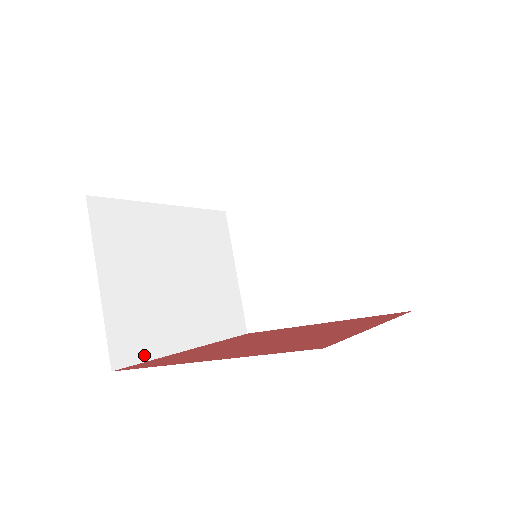
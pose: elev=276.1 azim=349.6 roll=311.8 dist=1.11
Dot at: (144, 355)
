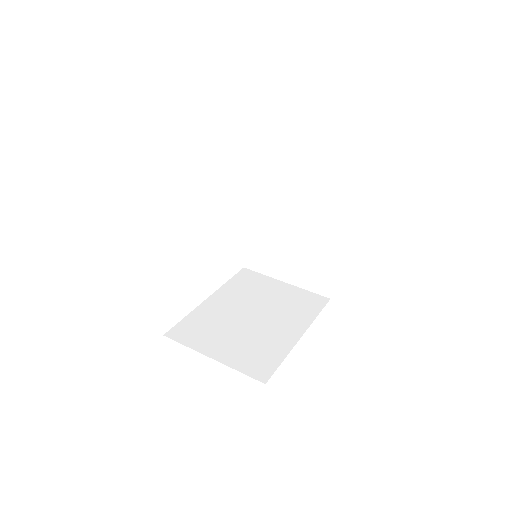
Dot at: (276, 363)
